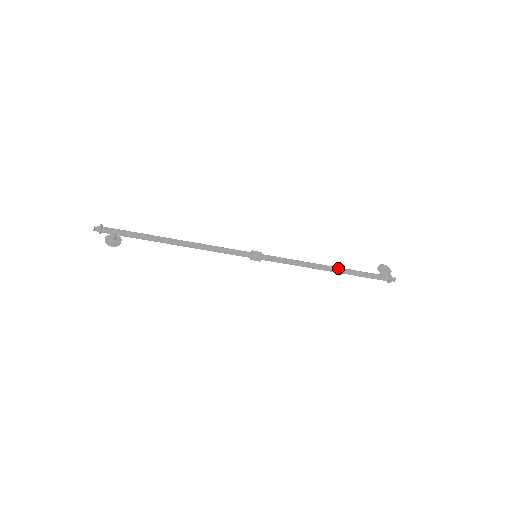
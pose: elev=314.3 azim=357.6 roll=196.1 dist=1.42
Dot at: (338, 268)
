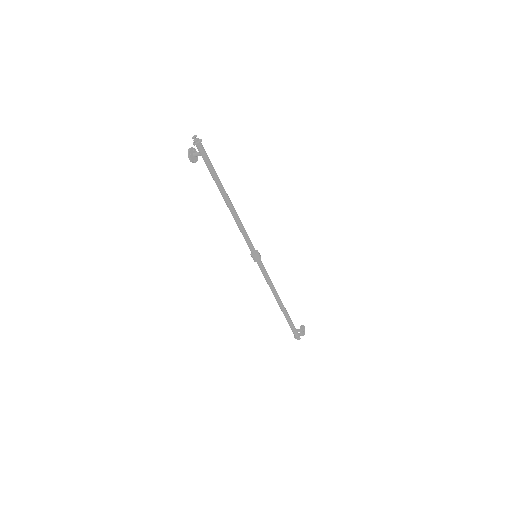
Dot at: occluded
